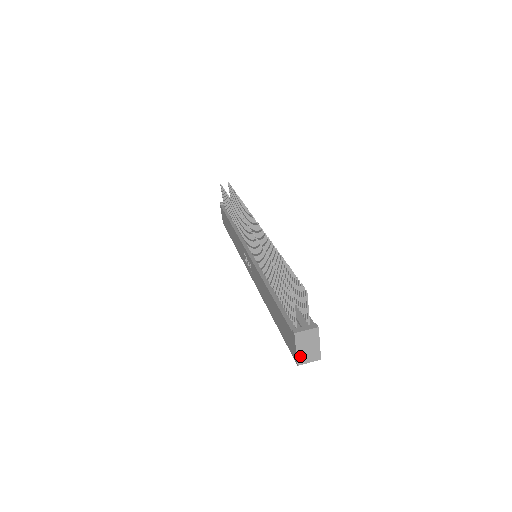
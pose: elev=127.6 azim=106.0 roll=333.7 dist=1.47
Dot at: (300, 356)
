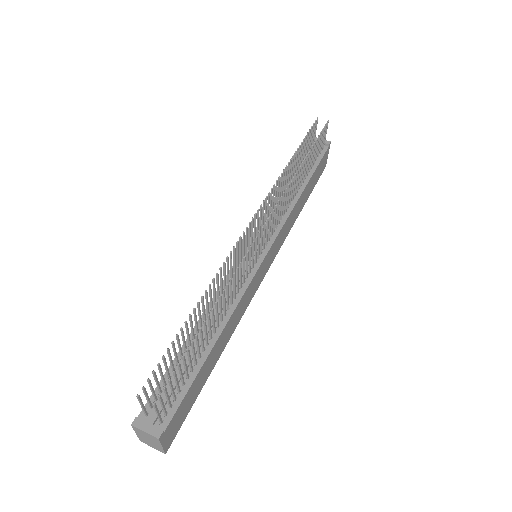
Dot at: (141, 438)
